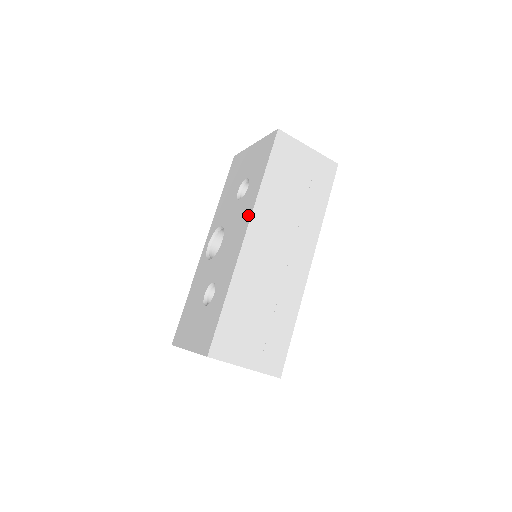
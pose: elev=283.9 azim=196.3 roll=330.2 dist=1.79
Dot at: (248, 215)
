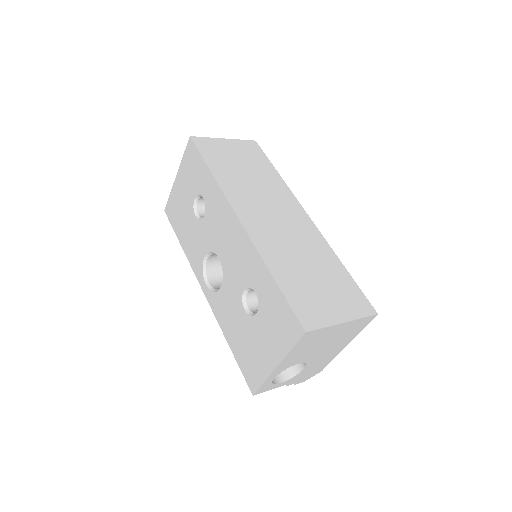
Dot at: (226, 207)
